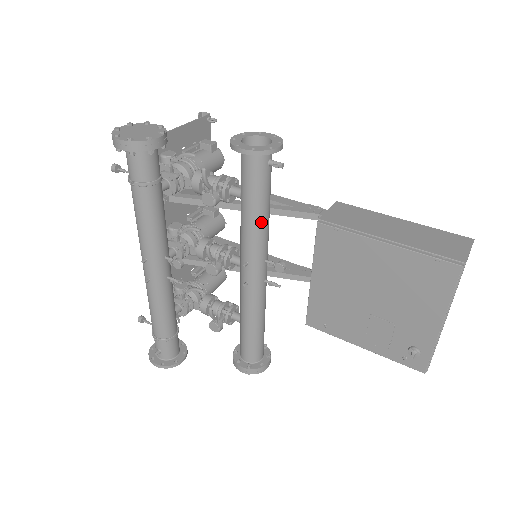
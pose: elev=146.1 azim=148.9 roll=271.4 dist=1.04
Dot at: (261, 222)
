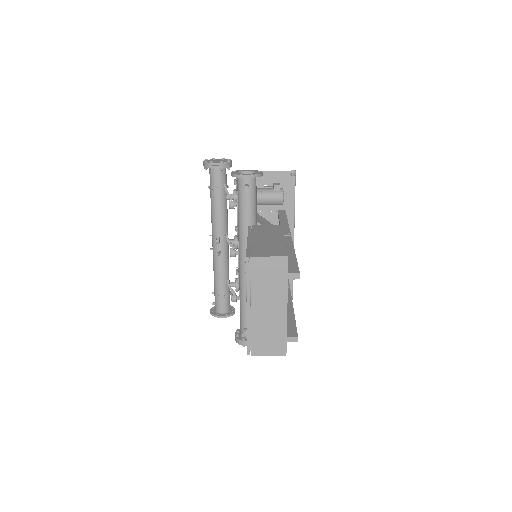
Dot at: (242, 224)
